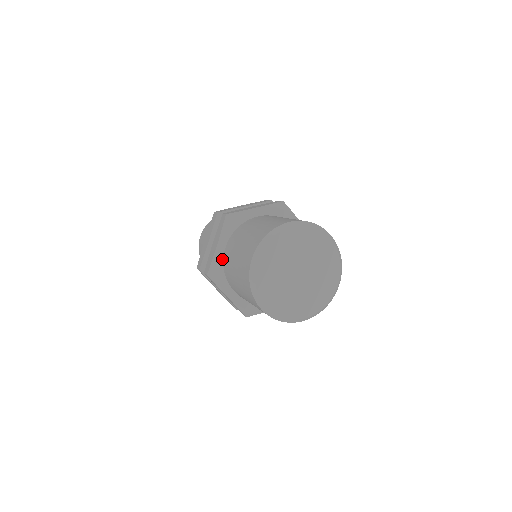
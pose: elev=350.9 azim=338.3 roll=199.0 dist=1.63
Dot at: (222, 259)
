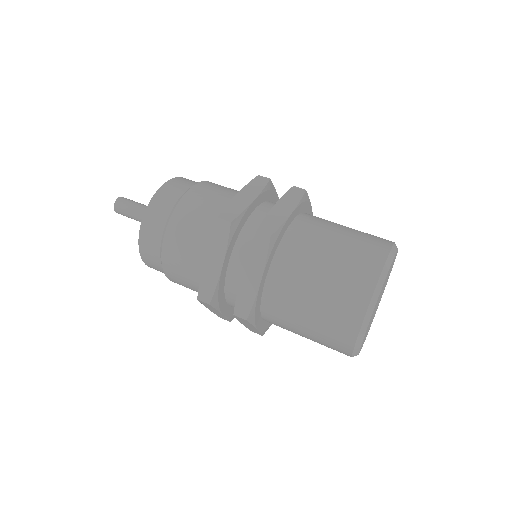
Dot at: (261, 293)
